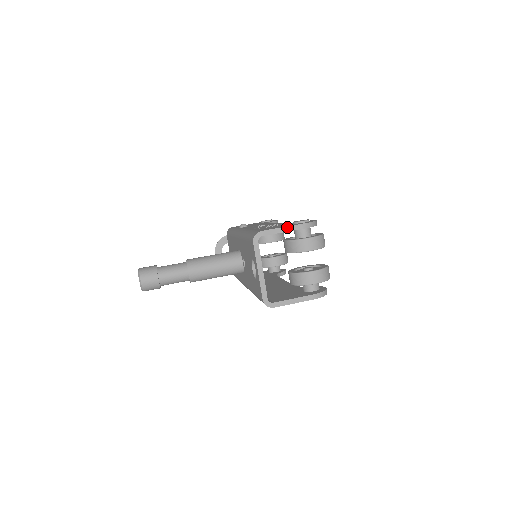
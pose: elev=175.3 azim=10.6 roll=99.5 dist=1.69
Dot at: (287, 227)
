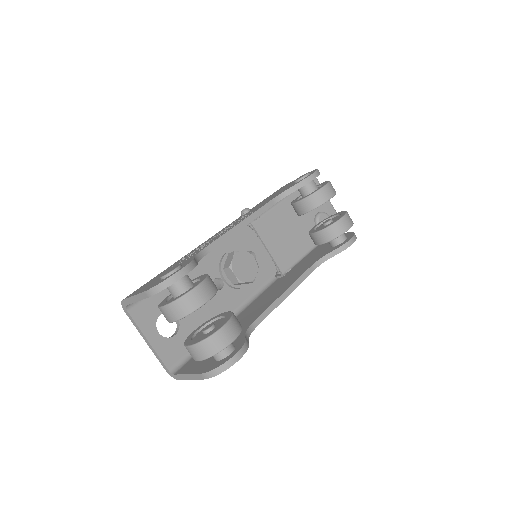
Dot at: (136, 295)
